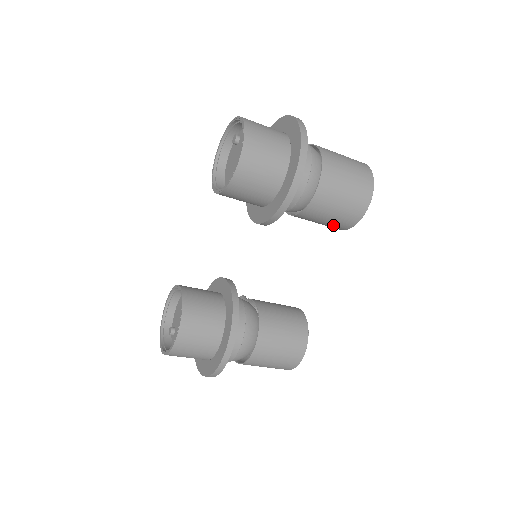
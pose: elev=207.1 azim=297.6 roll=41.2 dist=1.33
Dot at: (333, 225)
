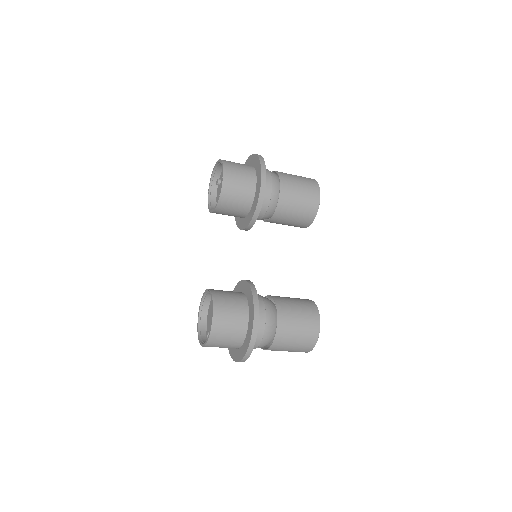
Dot at: (302, 218)
